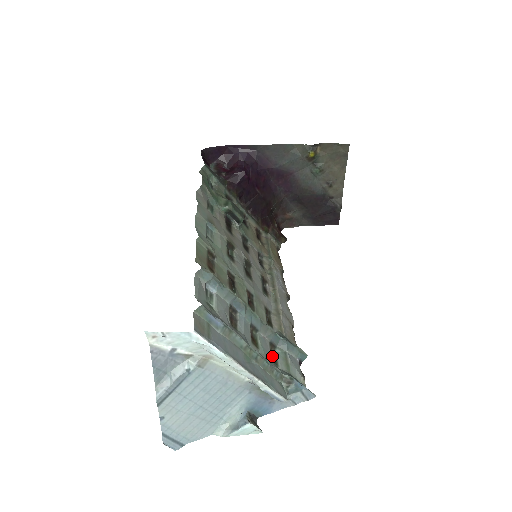
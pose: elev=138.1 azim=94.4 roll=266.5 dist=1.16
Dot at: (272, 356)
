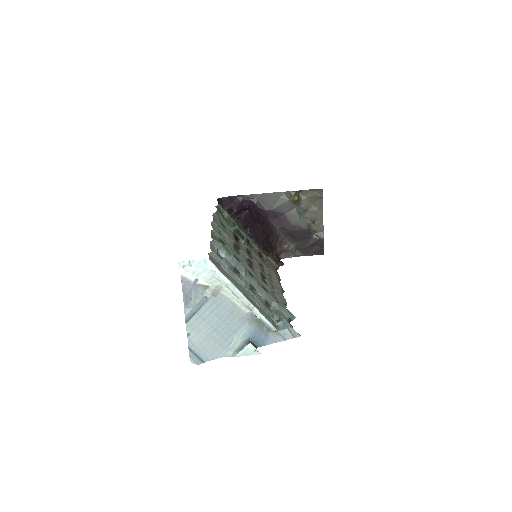
Dot at: occluded
